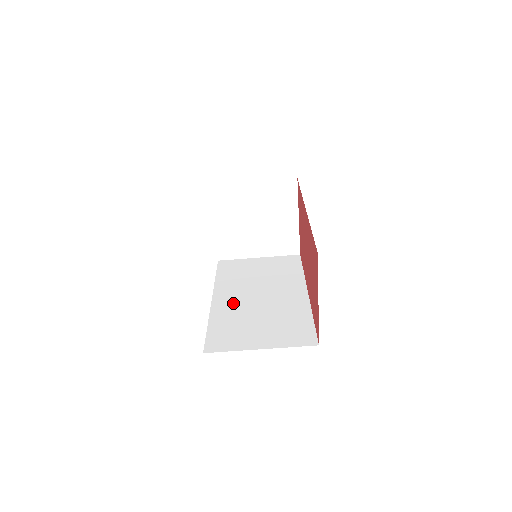
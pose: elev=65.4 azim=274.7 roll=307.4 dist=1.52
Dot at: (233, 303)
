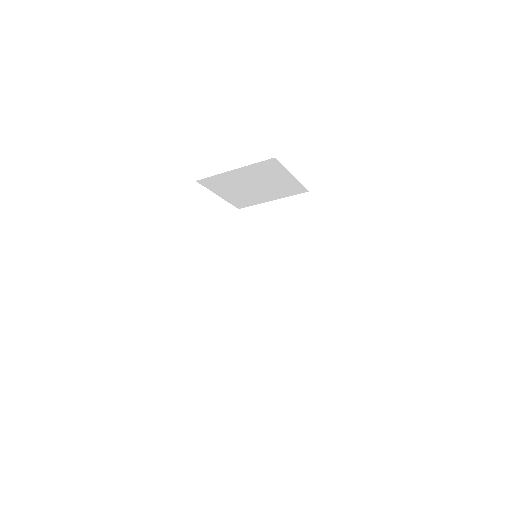
Dot at: (254, 278)
